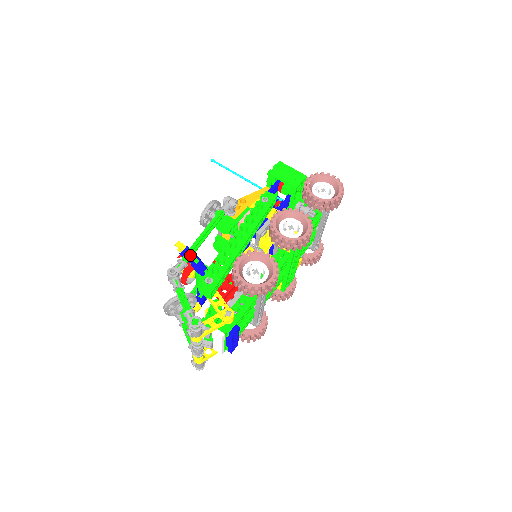
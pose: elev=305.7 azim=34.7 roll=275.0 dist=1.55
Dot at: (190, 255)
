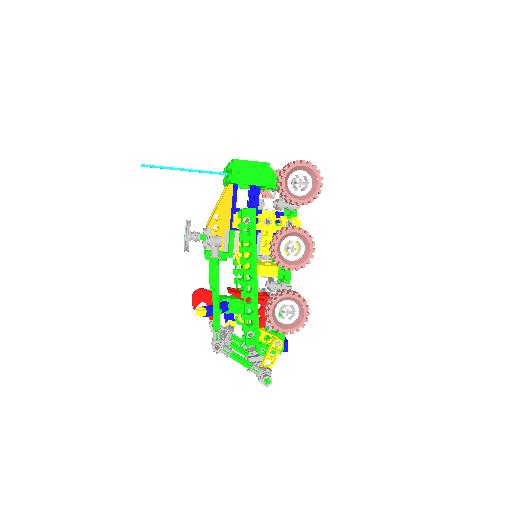
Dot at: (218, 320)
